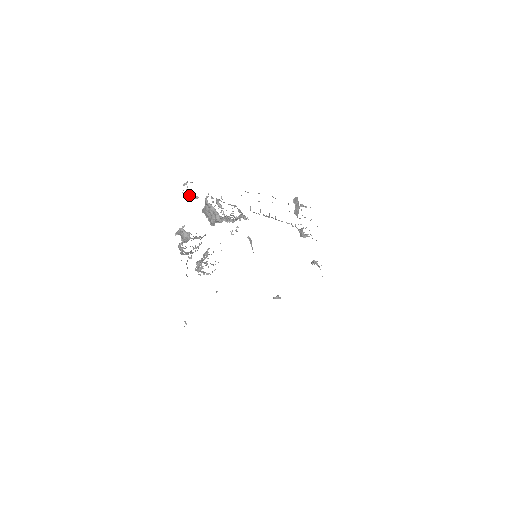
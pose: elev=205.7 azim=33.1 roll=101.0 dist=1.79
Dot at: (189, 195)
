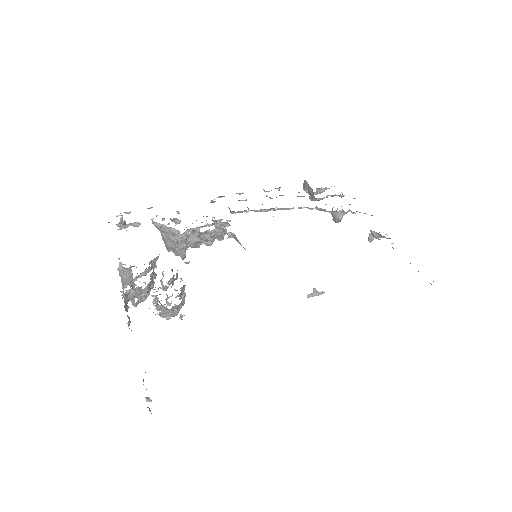
Dot at: (125, 226)
